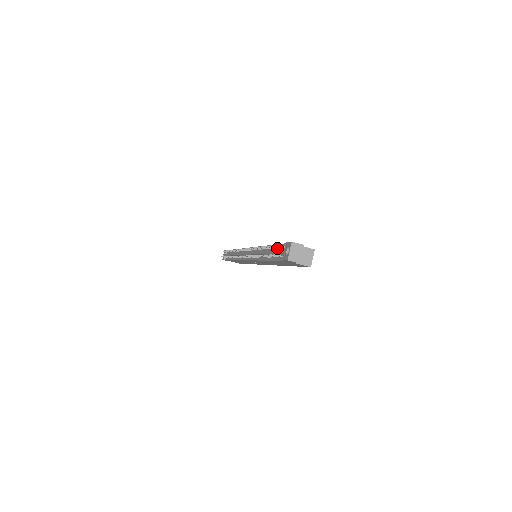
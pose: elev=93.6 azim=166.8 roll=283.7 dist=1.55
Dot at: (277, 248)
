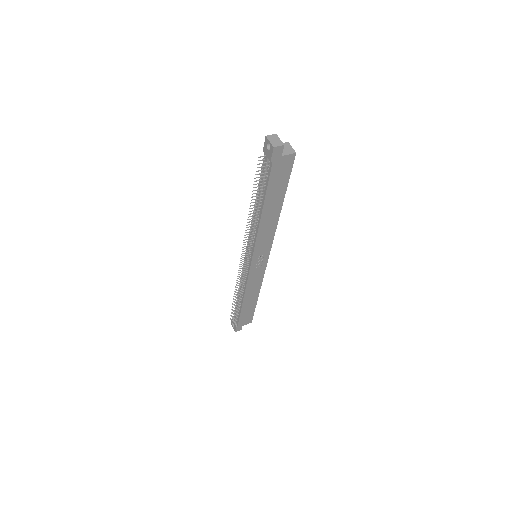
Dot at: (261, 178)
